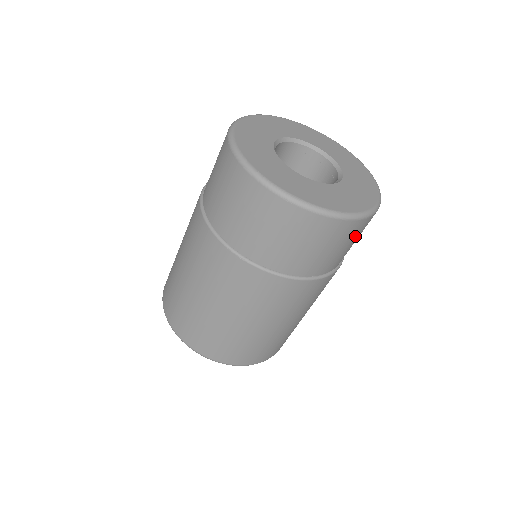
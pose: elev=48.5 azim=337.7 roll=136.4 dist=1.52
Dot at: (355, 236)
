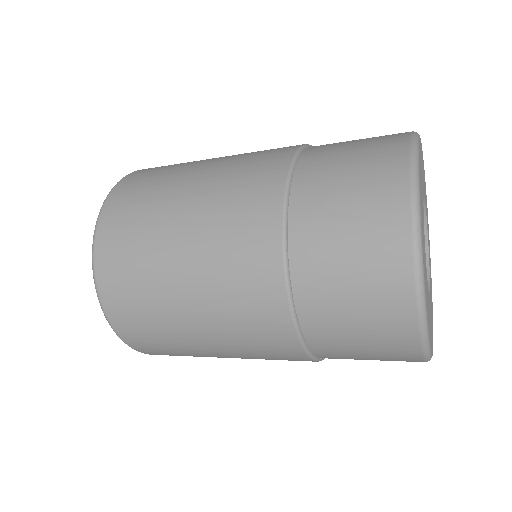
Dot at: occluded
